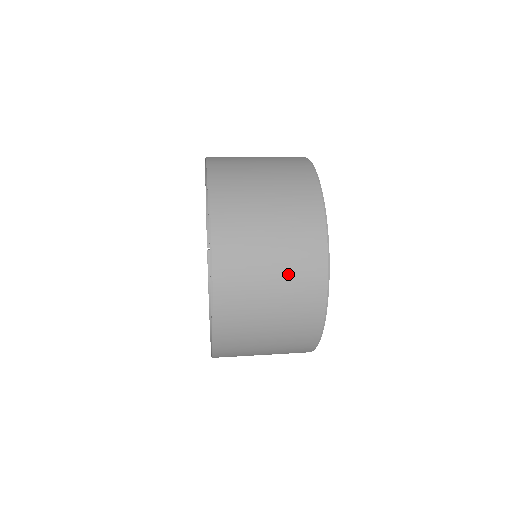
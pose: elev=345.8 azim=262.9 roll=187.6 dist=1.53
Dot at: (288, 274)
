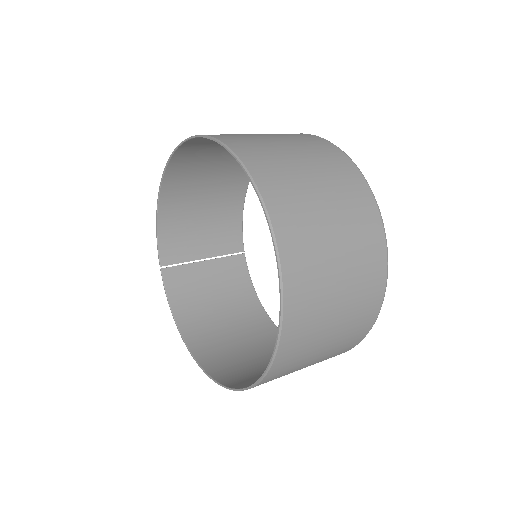
Dot at: (353, 254)
